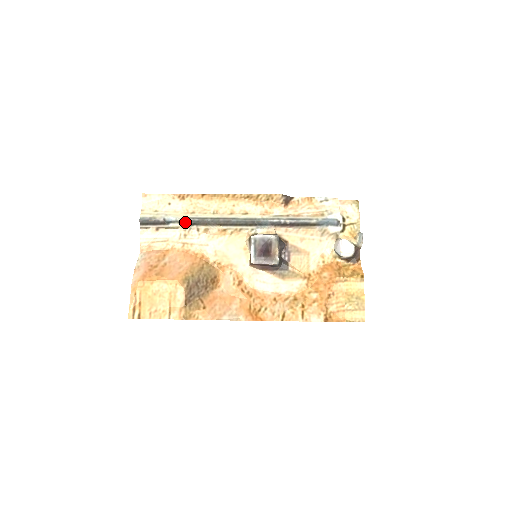
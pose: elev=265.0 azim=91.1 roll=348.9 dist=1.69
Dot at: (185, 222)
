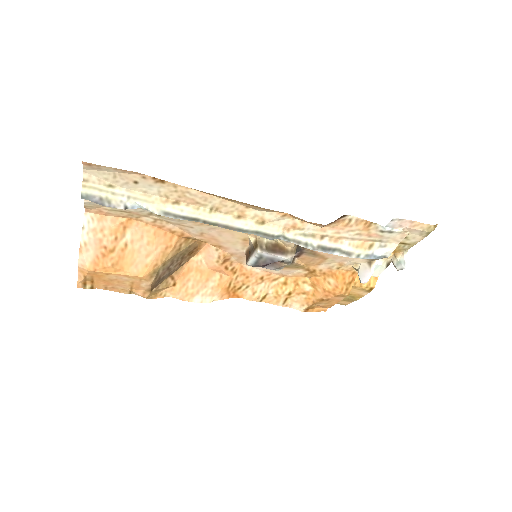
Dot at: (161, 214)
